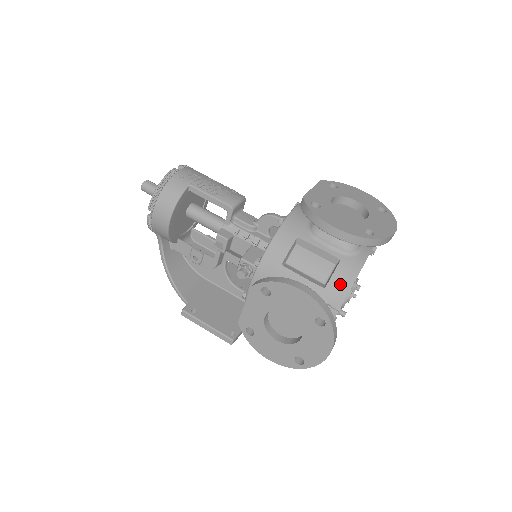
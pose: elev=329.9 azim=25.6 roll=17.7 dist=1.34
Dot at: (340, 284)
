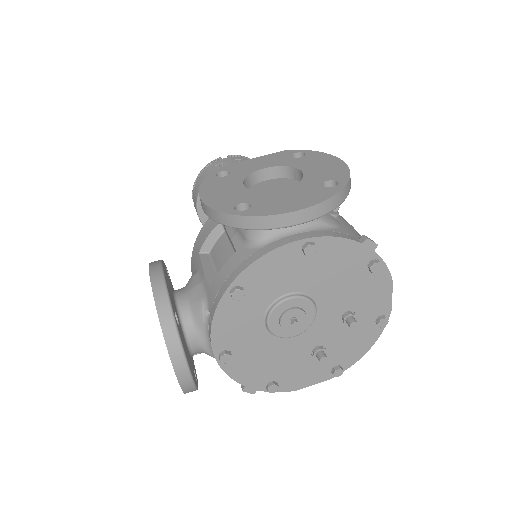
Dot at: (220, 284)
